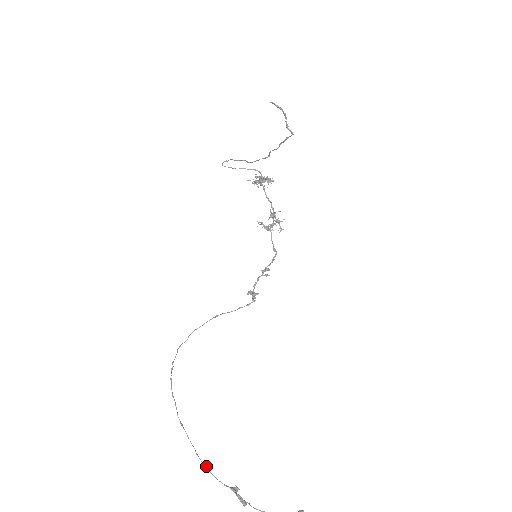
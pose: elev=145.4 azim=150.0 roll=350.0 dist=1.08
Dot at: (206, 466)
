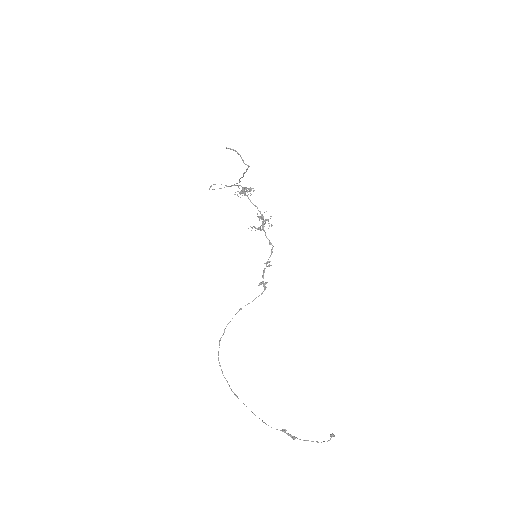
Dot at: occluded
